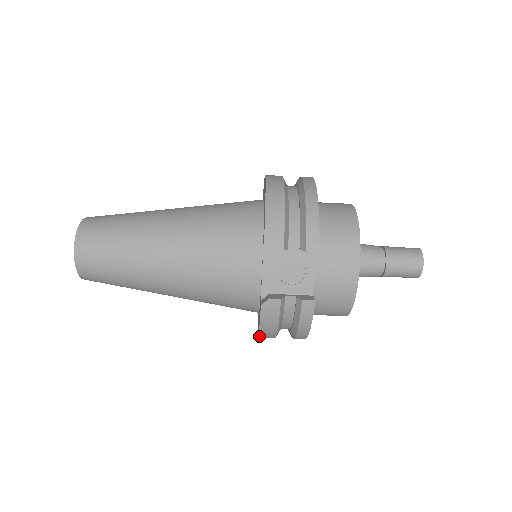
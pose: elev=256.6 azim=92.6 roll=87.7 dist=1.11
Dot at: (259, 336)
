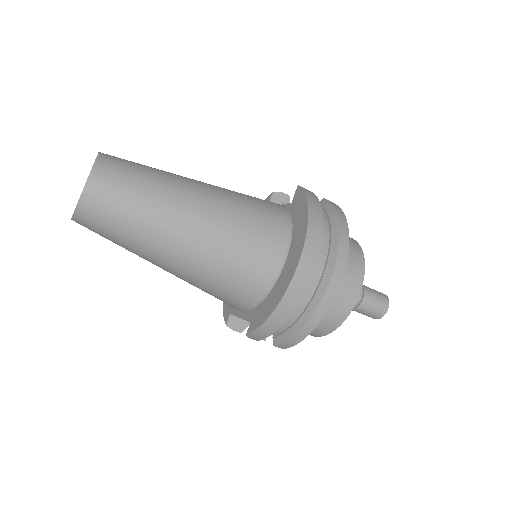
Dot at: occluded
